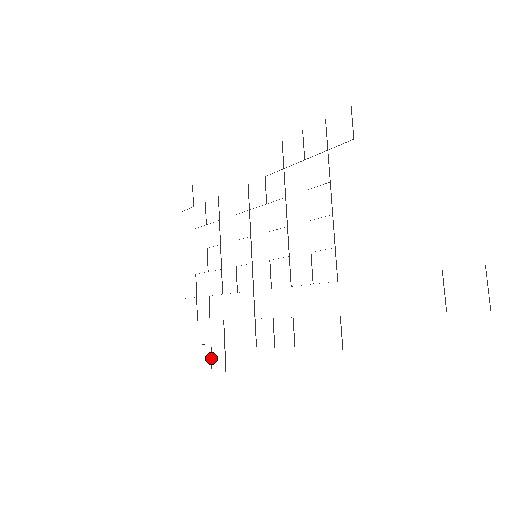
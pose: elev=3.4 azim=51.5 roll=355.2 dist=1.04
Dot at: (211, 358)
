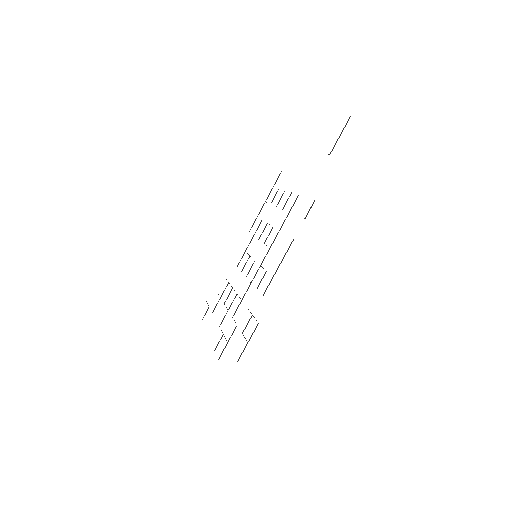
Dot at: (245, 338)
